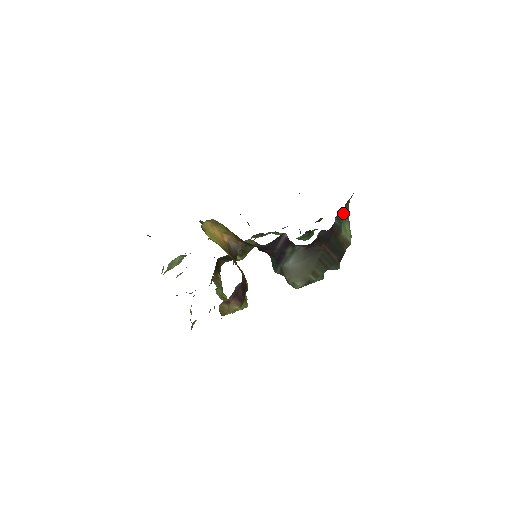
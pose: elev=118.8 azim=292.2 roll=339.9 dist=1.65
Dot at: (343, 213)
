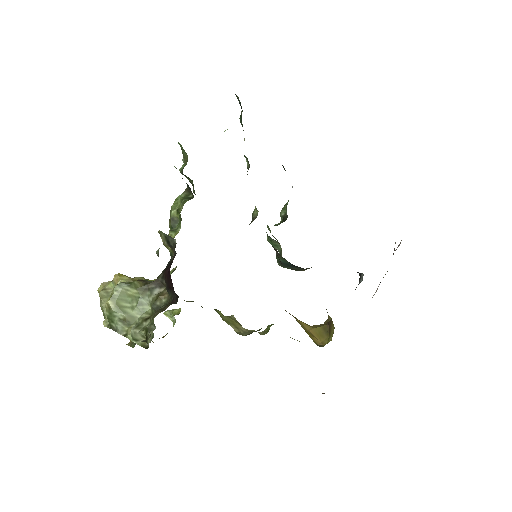
Dot at: occluded
